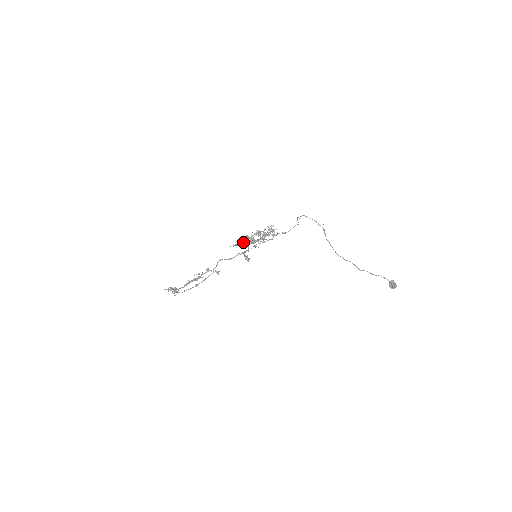
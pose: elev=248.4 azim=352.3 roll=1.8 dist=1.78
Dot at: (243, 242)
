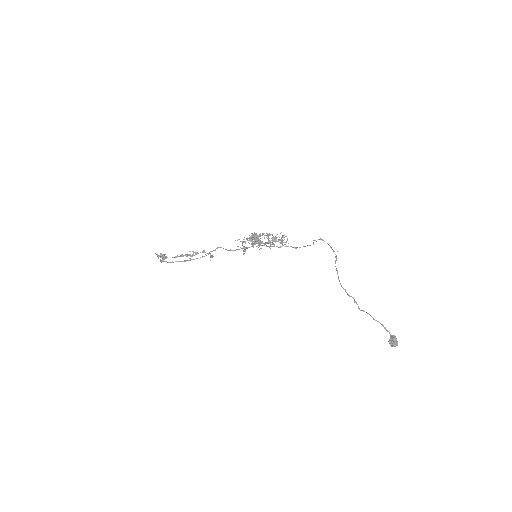
Dot at: (250, 239)
